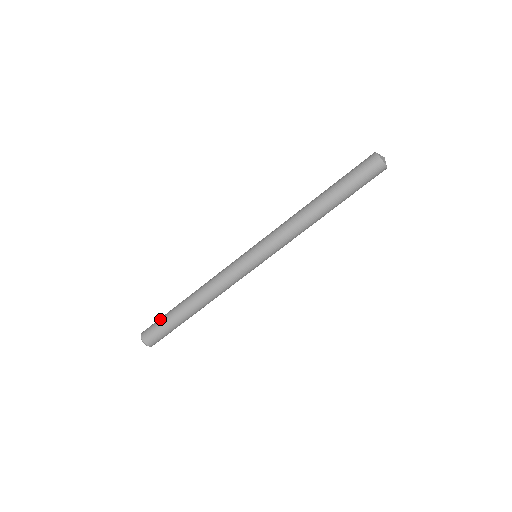
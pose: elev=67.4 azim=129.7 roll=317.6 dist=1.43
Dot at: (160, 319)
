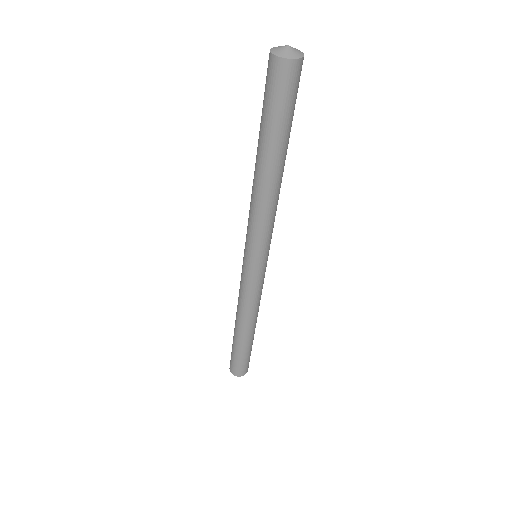
Dot at: (236, 359)
